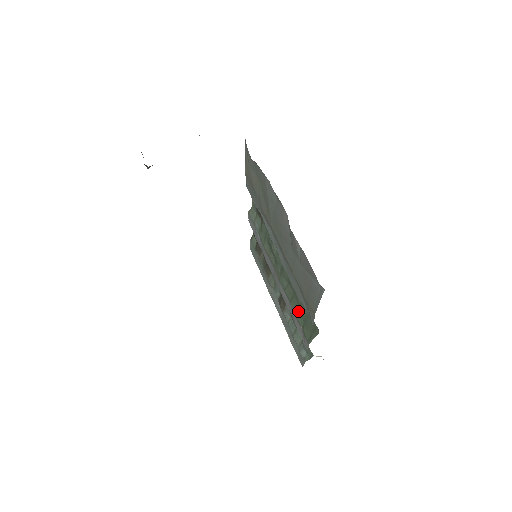
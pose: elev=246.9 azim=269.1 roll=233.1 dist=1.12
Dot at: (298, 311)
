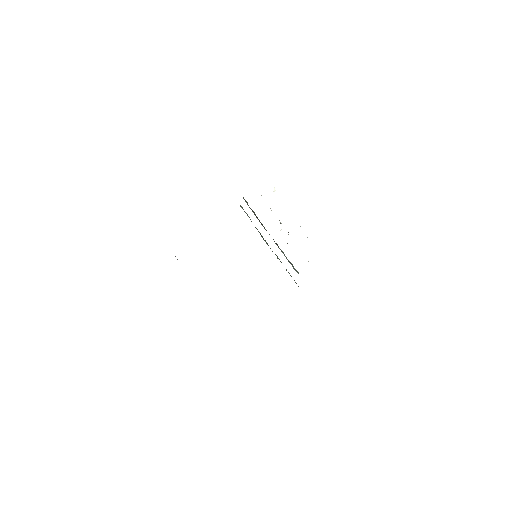
Dot at: (288, 272)
